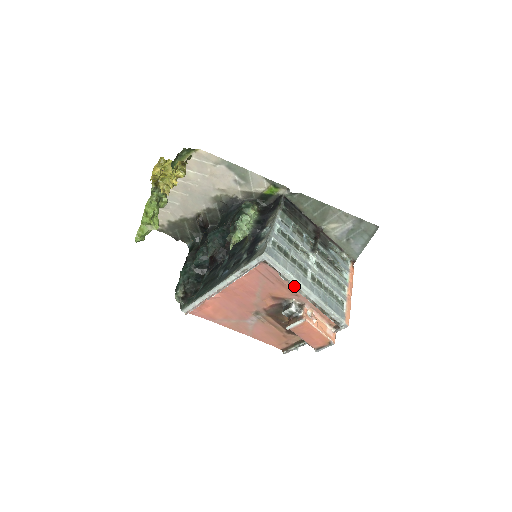
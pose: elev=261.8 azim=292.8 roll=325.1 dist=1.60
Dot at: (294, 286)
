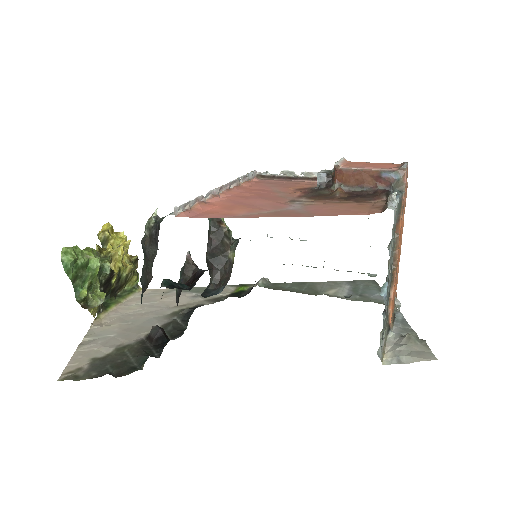
Dot at: (306, 175)
